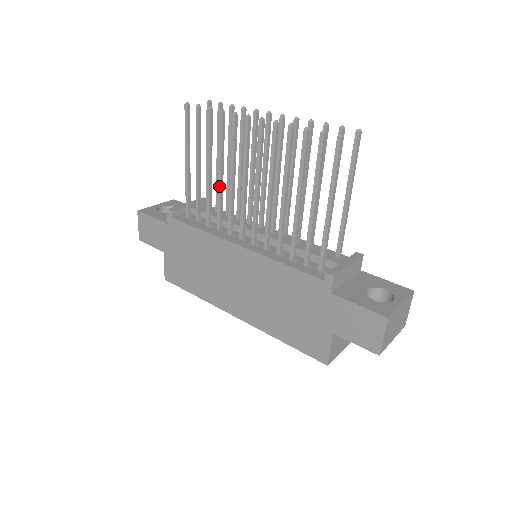
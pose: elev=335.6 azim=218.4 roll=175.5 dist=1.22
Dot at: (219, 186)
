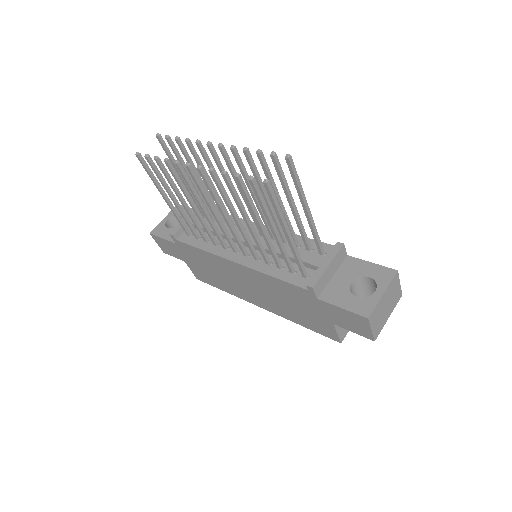
Dot at: (197, 215)
